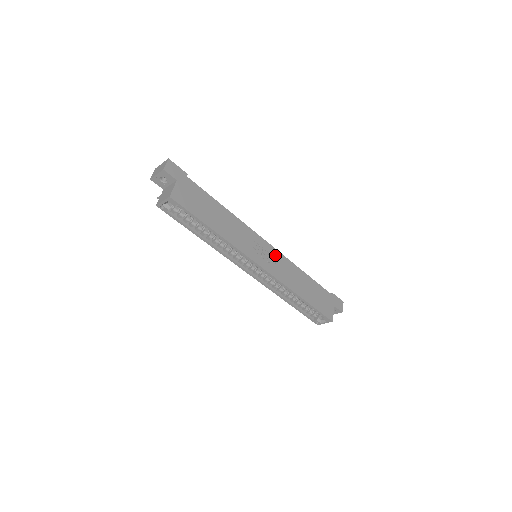
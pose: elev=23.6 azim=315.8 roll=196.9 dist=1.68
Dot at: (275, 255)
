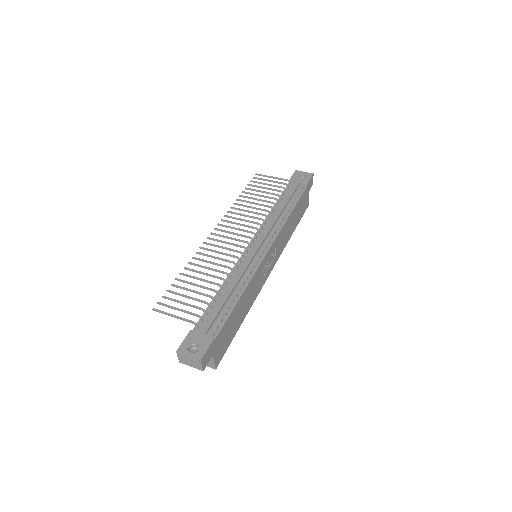
Dot at: (274, 247)
